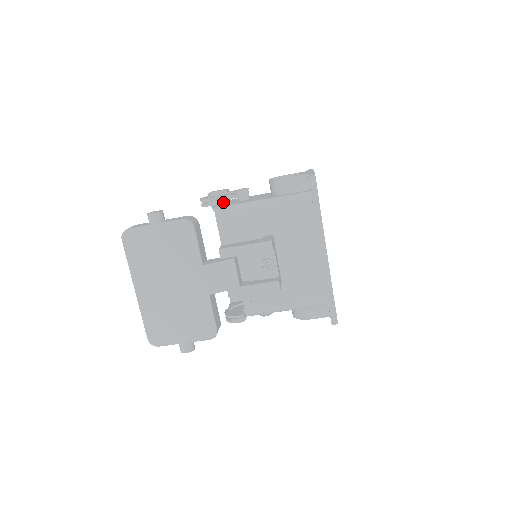
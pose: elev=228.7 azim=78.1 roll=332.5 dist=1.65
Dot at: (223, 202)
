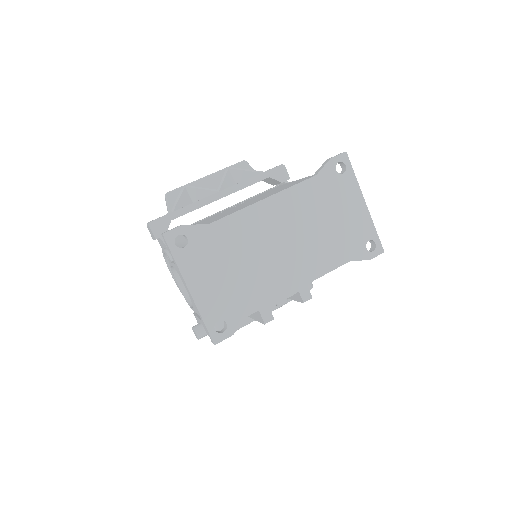
Dot at: occluded
